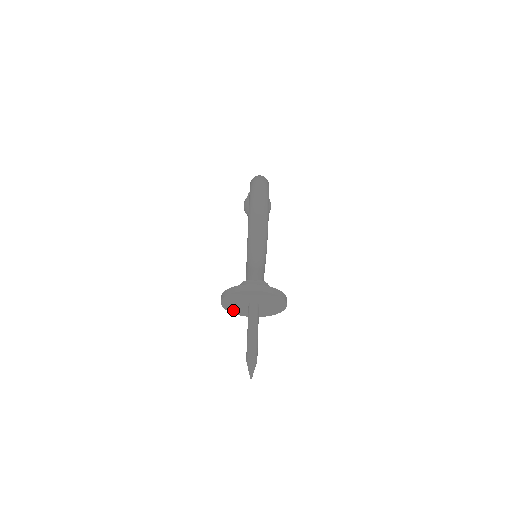
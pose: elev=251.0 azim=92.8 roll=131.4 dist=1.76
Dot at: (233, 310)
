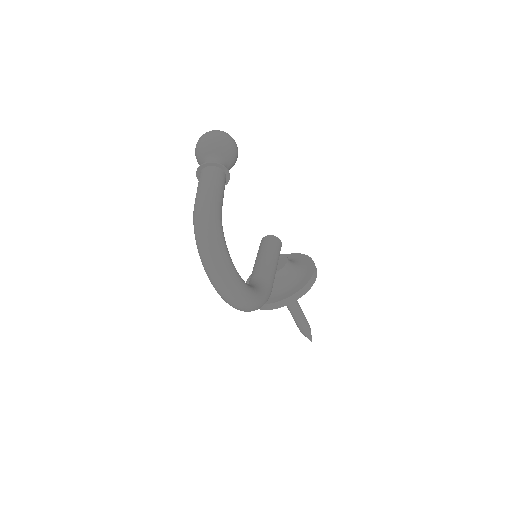
Dot at: occluded
